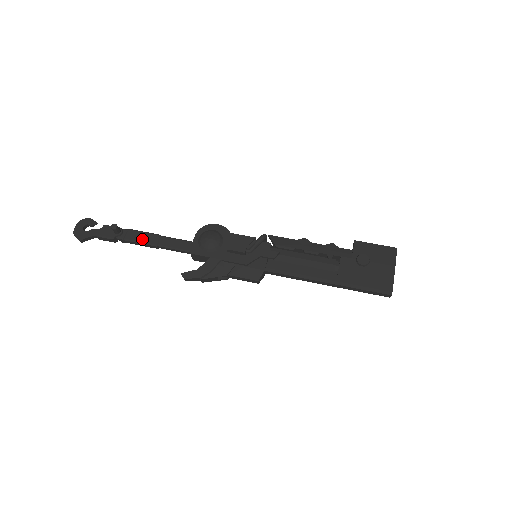
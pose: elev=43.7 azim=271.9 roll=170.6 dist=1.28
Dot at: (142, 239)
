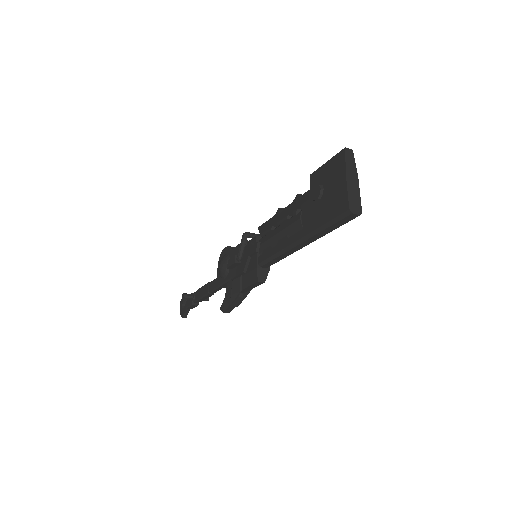
Dot at: (202, 294)
